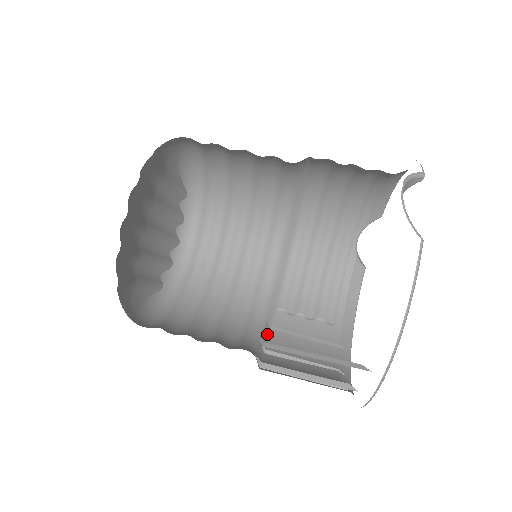
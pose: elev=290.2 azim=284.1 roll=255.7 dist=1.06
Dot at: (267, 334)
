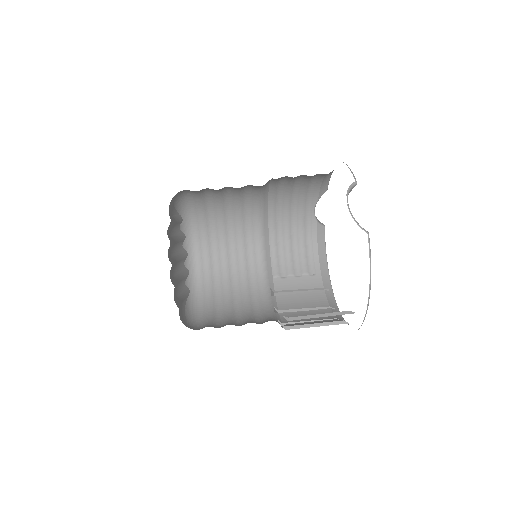
Dot at: (274, 298)
